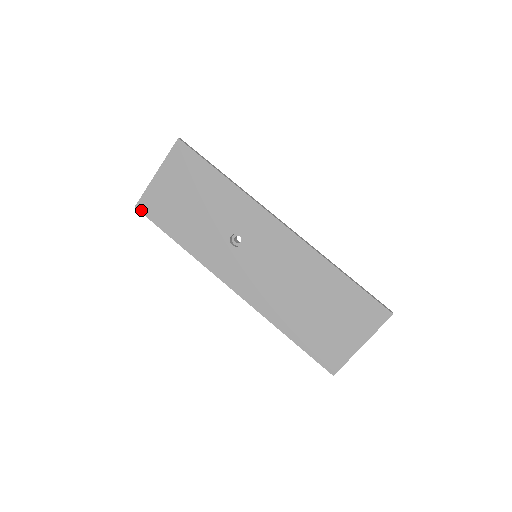
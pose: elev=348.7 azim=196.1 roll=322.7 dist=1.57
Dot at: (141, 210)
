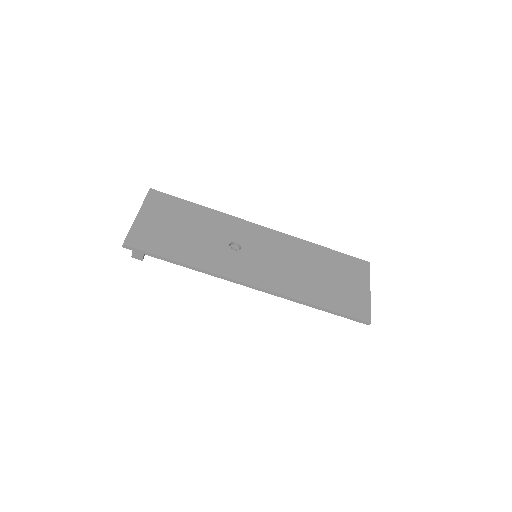
Dot at: (131, 245)
